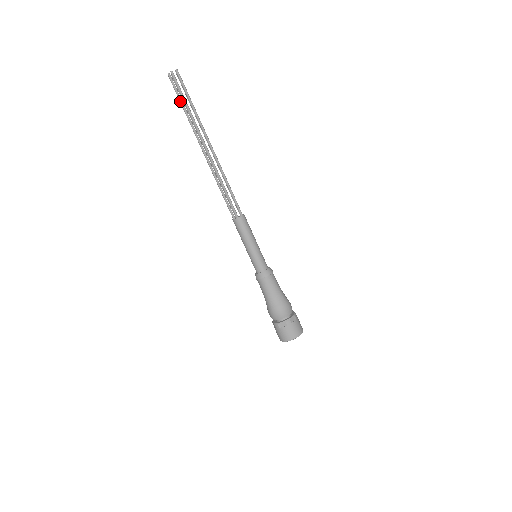
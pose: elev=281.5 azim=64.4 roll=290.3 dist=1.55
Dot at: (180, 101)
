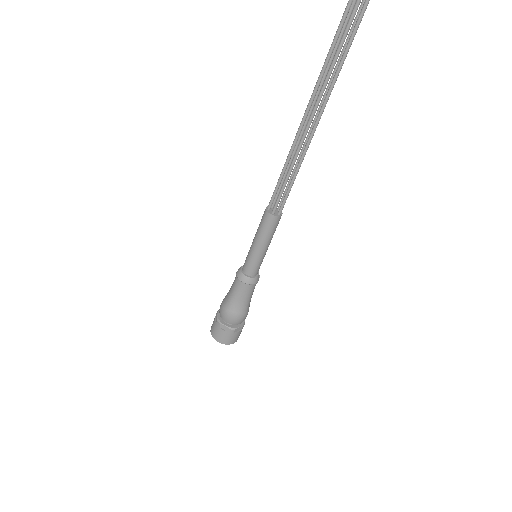
Dot at: (337, 32)
